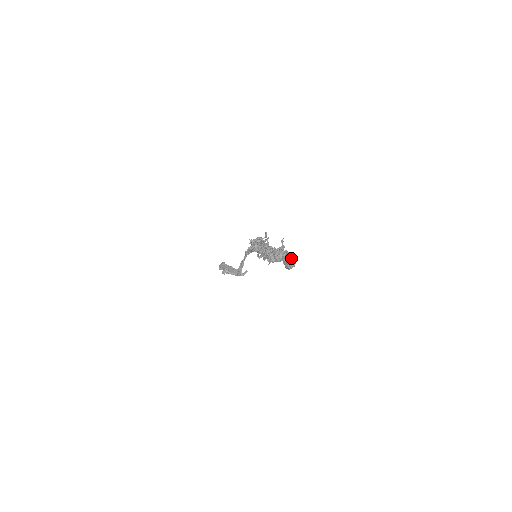
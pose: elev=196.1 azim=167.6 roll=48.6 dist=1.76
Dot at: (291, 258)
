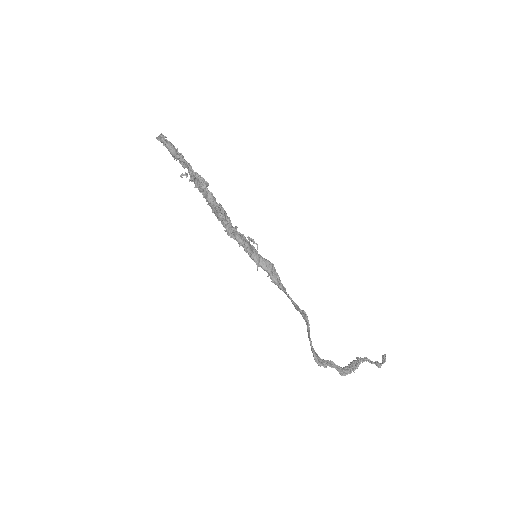
Dot at: (157, 139)
